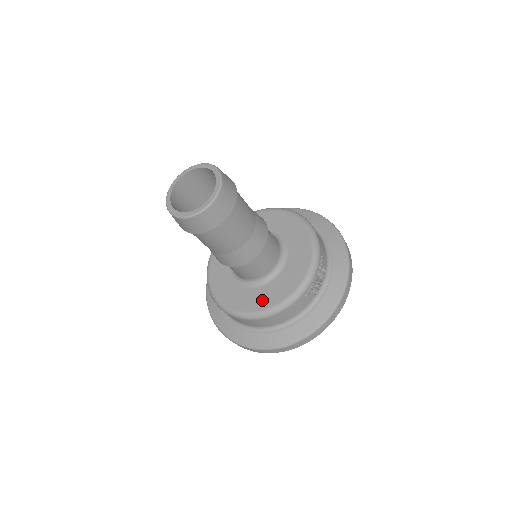
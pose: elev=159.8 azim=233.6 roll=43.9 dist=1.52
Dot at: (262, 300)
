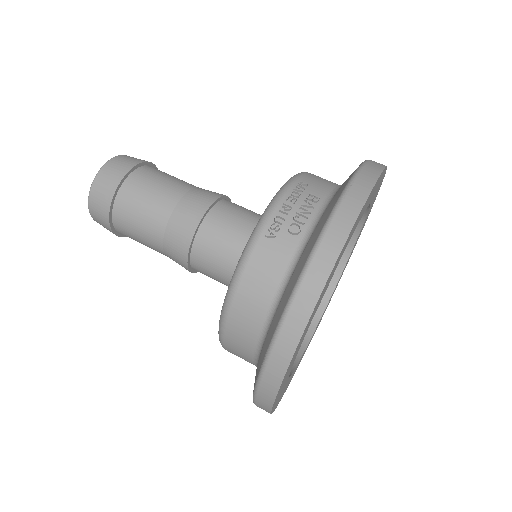
Dot at: occluded
